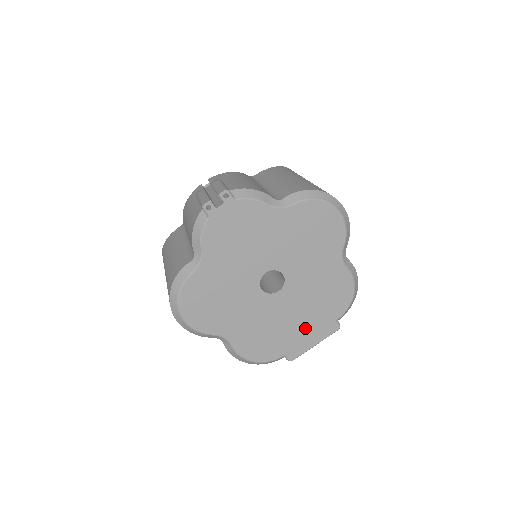
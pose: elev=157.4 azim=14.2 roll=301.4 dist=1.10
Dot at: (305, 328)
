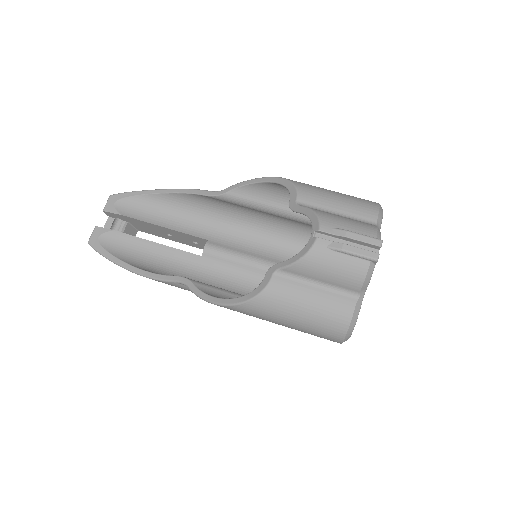
Dot at: occluded
